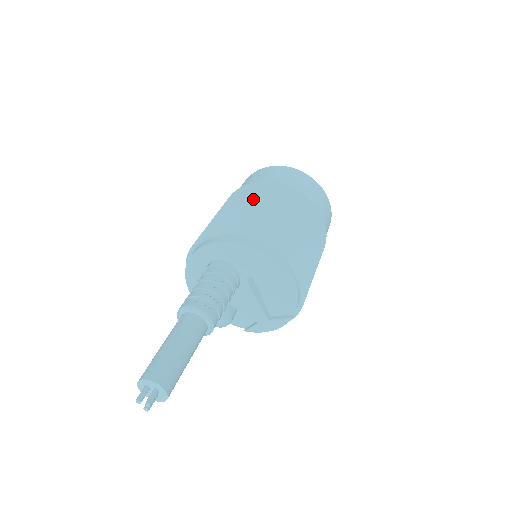
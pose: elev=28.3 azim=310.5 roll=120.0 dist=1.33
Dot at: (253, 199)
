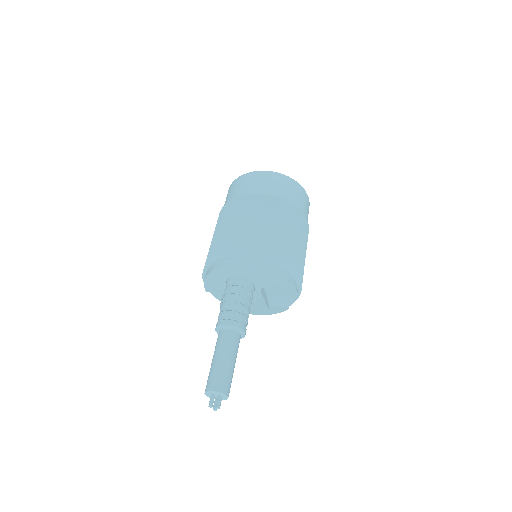
Dot at: (260, 217)
